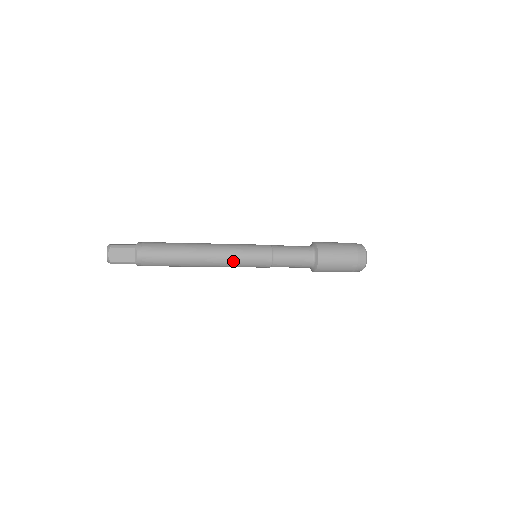
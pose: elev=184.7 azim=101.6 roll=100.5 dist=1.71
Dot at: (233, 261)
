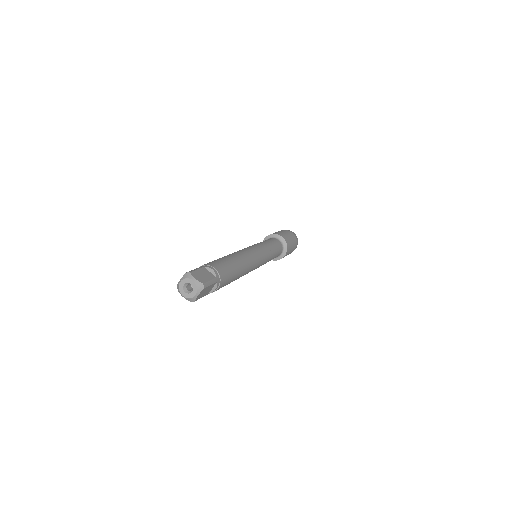
Dot at: occluded
